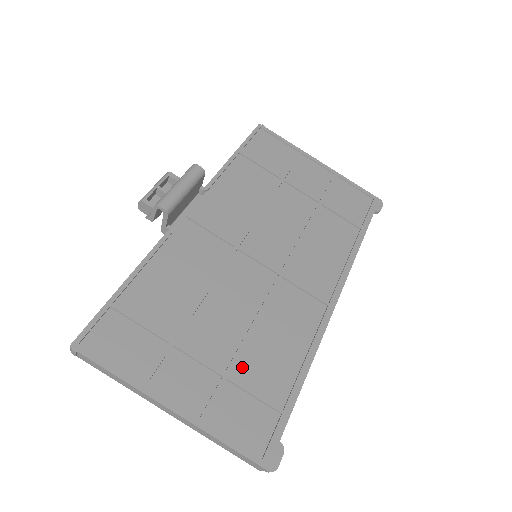
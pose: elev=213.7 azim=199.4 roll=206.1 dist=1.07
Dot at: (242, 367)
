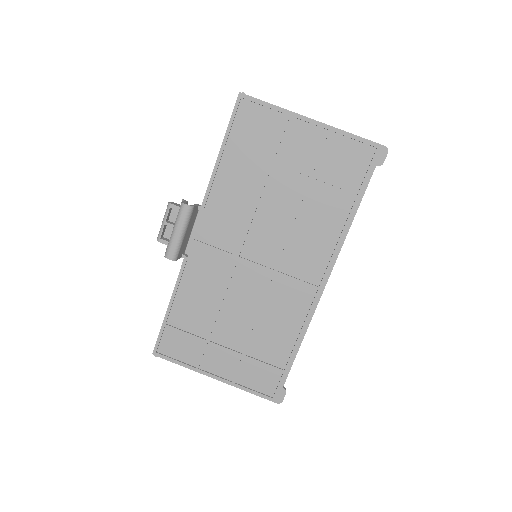
Dot at: (254, 348)
